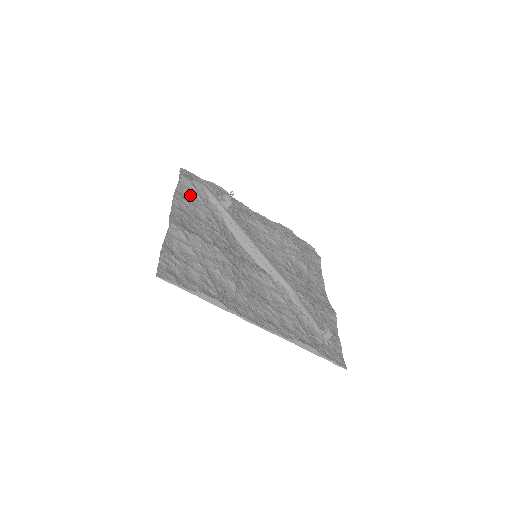
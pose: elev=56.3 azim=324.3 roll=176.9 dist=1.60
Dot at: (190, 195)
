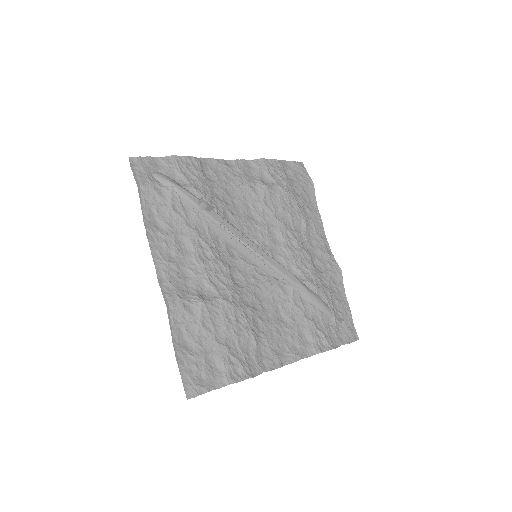
Dot at: (162, 214)
